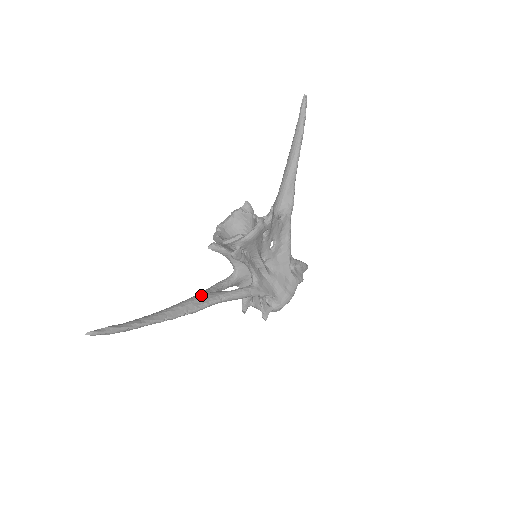
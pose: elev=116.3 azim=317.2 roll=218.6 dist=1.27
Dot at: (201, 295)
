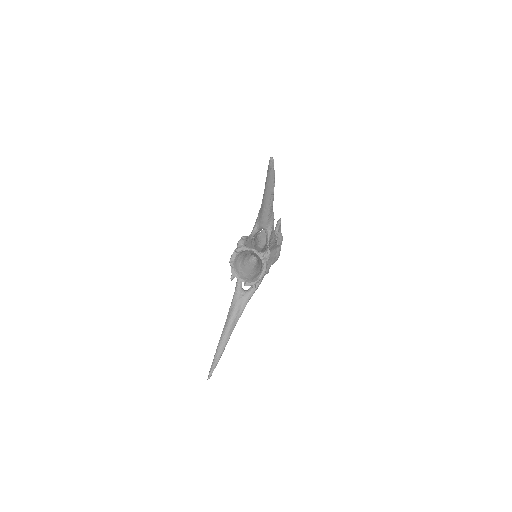
Dot at: (238, 305)
